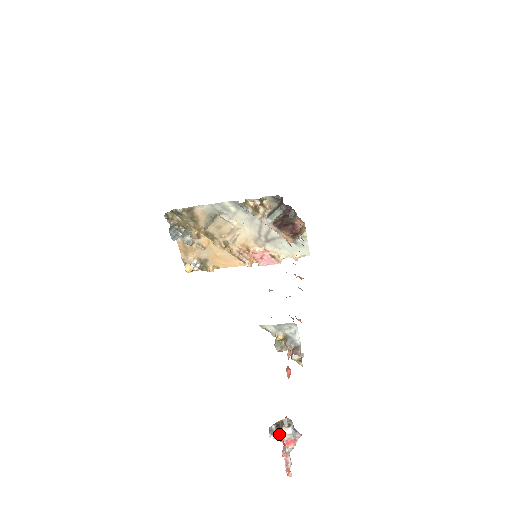
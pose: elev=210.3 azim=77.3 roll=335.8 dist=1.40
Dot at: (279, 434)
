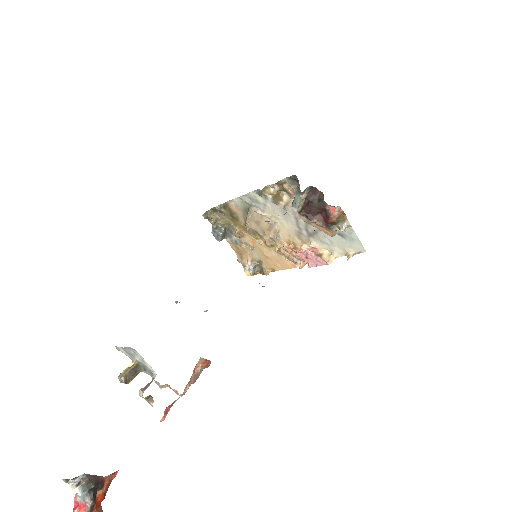
Dot at: occluded
